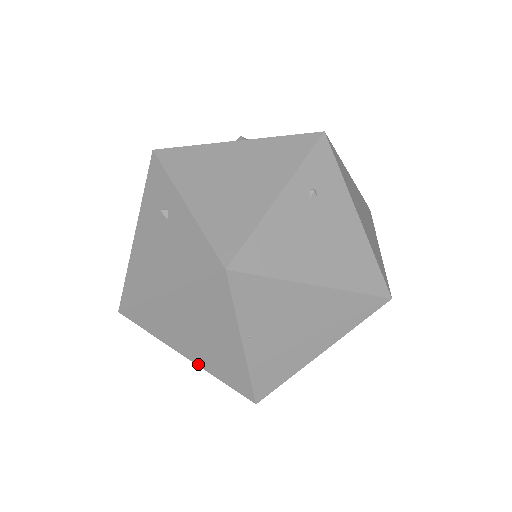
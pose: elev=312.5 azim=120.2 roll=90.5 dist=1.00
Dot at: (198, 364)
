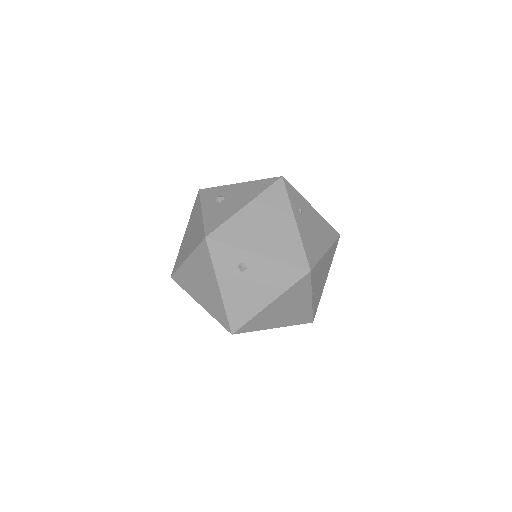
Dot at: (282, 326)
